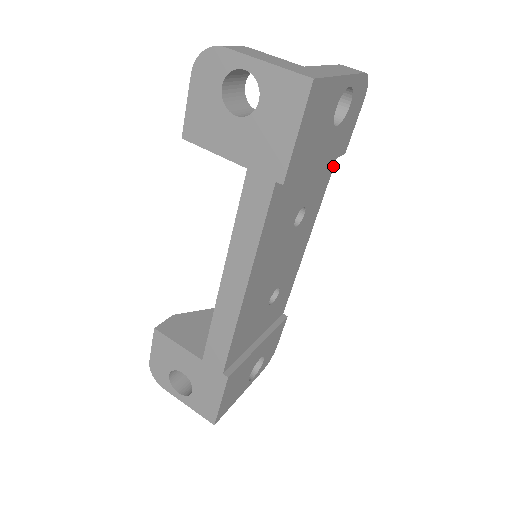
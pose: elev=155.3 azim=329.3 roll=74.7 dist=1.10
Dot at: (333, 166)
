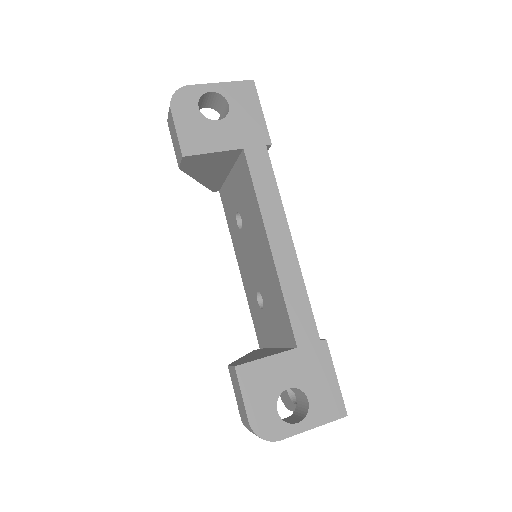
Dot at: occluded
